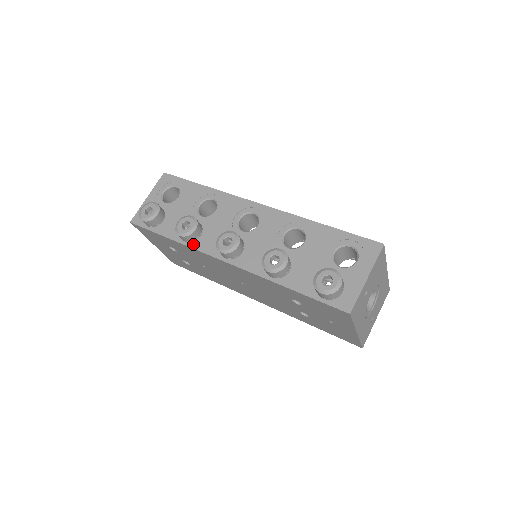
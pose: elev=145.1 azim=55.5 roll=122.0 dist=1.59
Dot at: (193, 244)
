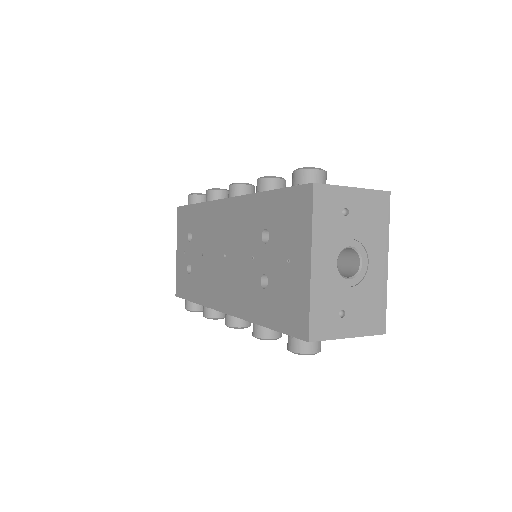
Dot at: occluded
